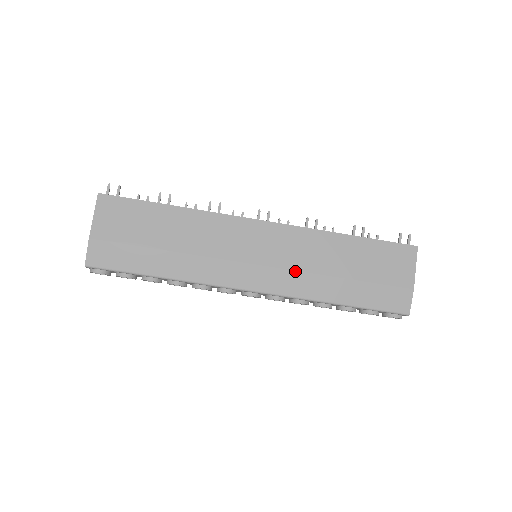
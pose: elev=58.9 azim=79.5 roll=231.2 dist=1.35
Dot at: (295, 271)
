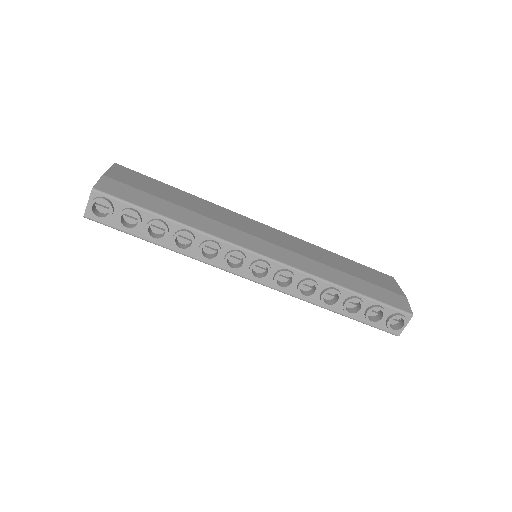
Dot at: (302, 255)
